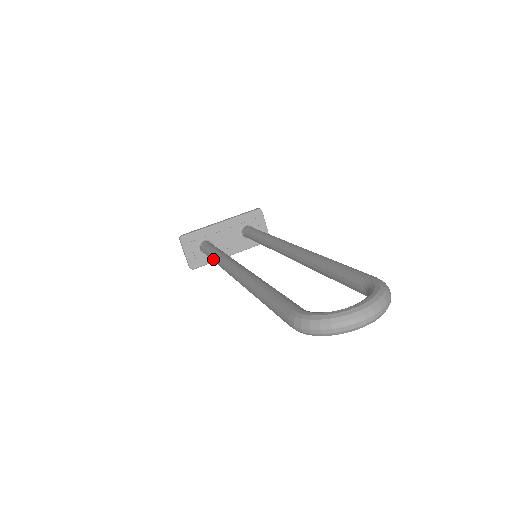
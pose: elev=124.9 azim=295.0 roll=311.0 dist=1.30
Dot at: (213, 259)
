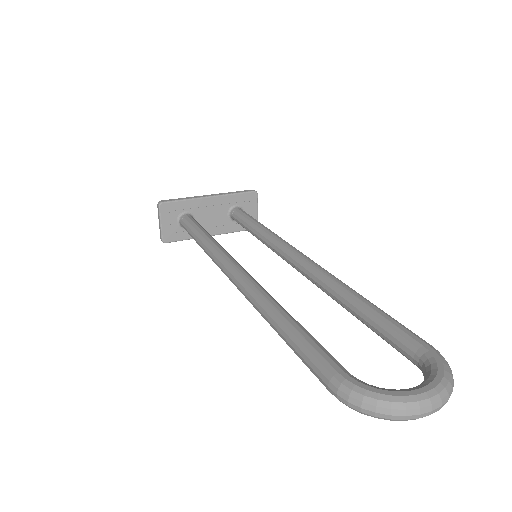
Dot at: (200, 244)
